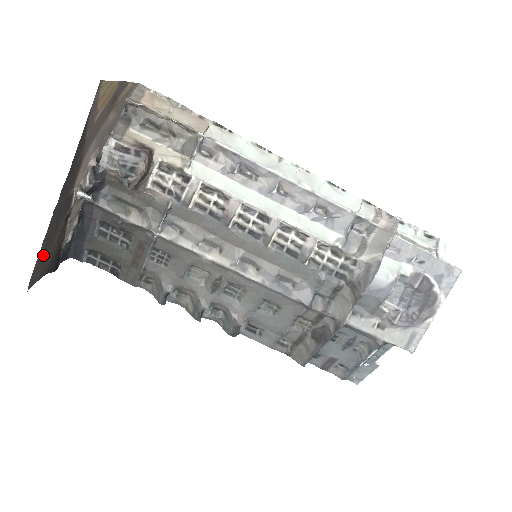
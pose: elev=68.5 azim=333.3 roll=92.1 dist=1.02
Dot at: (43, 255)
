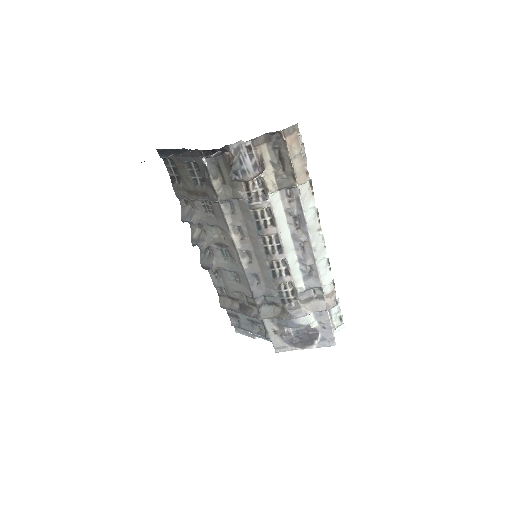
Dot at: occluded
